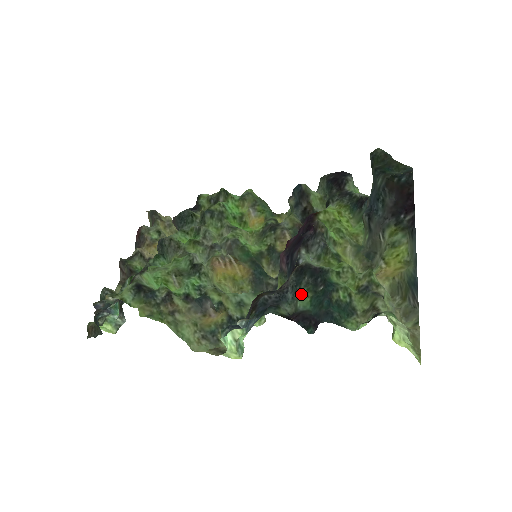
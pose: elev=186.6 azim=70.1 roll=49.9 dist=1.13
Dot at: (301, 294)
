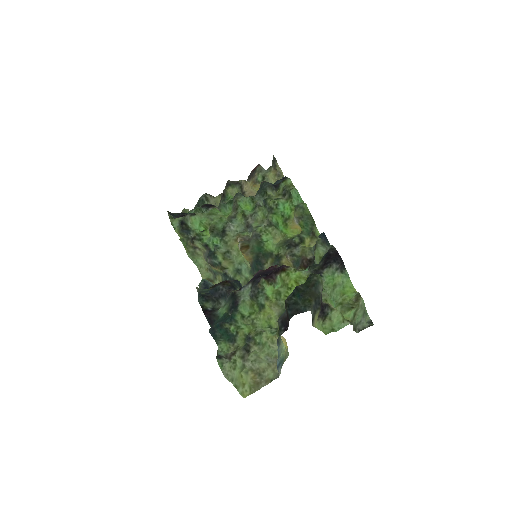
Dot at: (226, 306)
